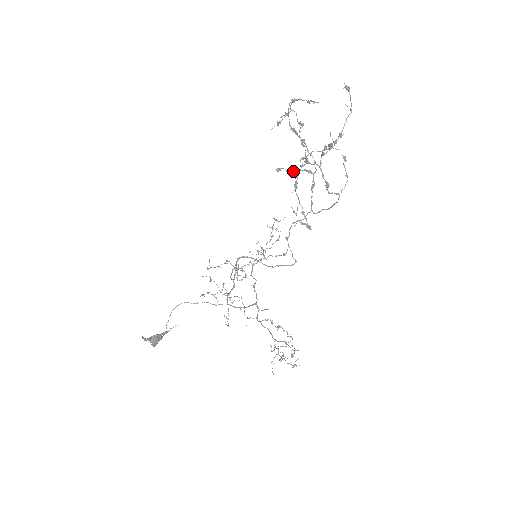
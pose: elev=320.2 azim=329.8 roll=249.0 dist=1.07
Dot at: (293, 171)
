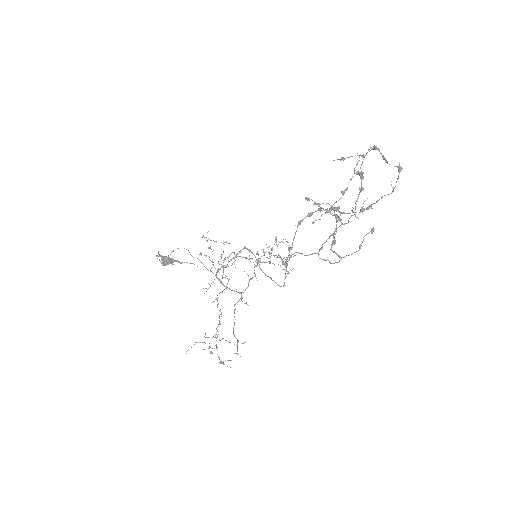
Dot at: occluded
